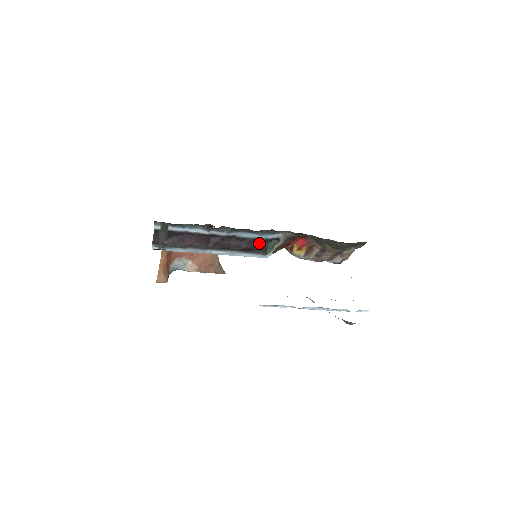
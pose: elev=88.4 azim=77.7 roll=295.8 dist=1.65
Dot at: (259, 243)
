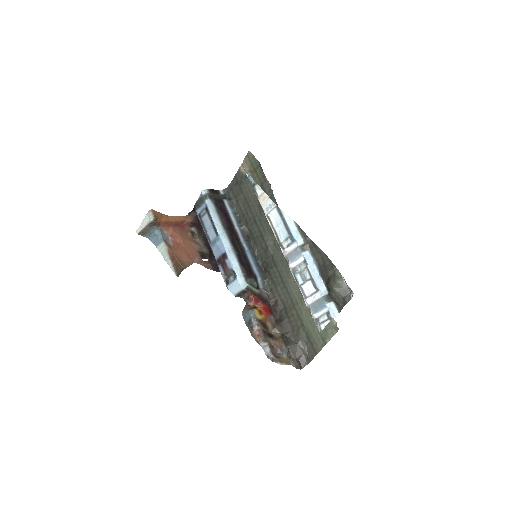
Dot at: (250, 270)
